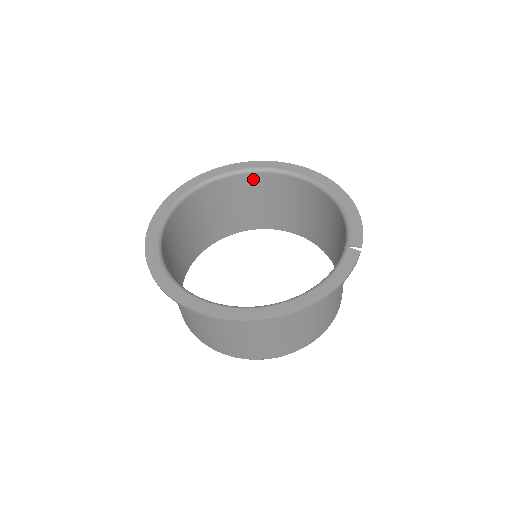
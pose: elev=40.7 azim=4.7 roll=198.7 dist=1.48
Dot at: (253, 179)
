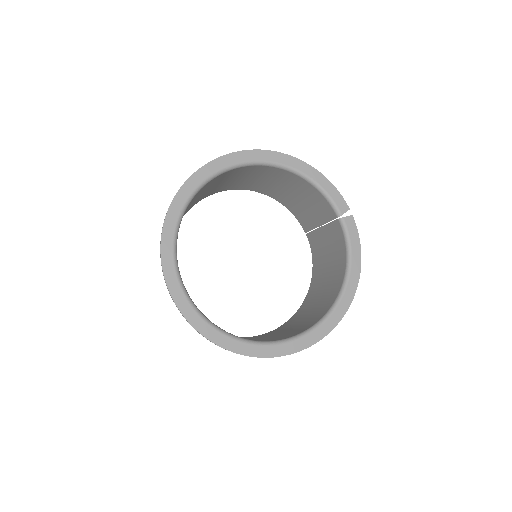
Dot at: (203, 188)
